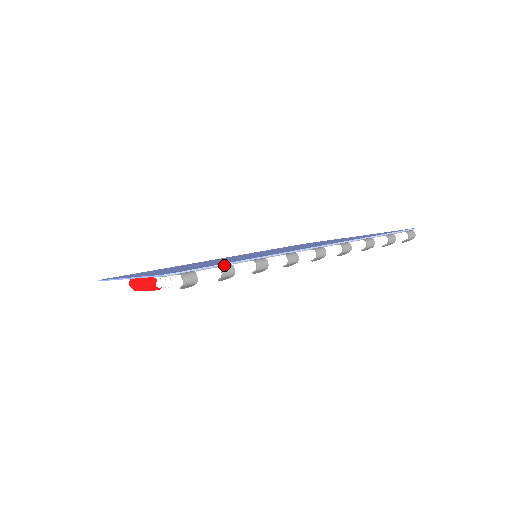
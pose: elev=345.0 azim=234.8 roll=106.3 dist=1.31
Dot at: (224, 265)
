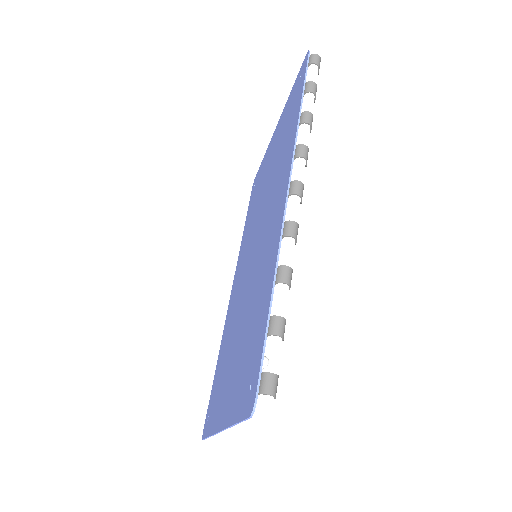
Dot at: (268, 327)
